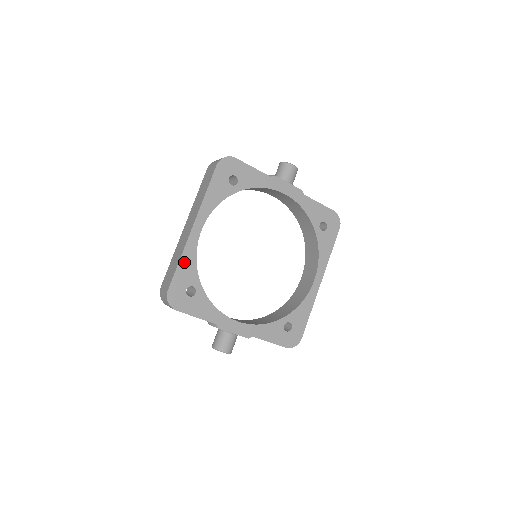
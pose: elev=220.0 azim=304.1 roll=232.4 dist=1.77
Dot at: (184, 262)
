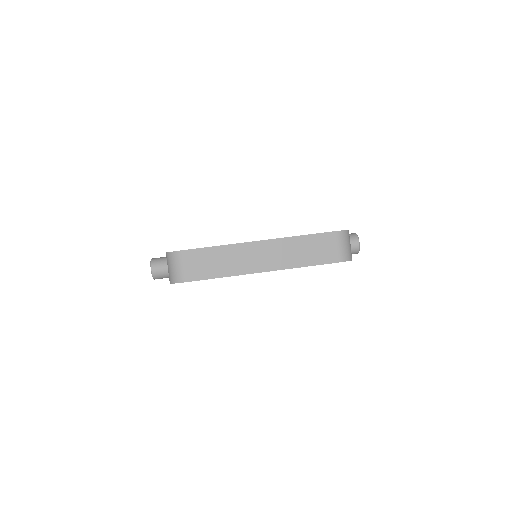
Dot at: (222, 277)
